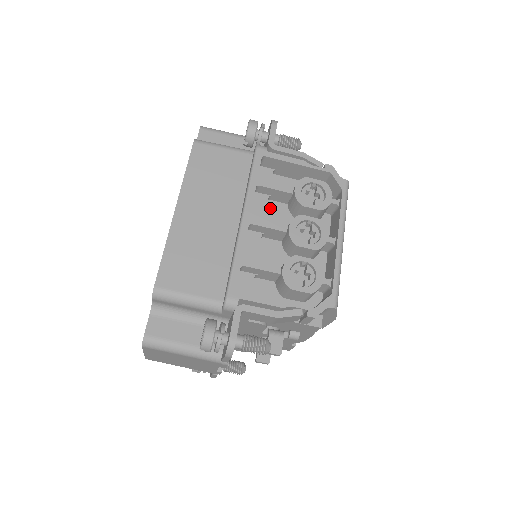
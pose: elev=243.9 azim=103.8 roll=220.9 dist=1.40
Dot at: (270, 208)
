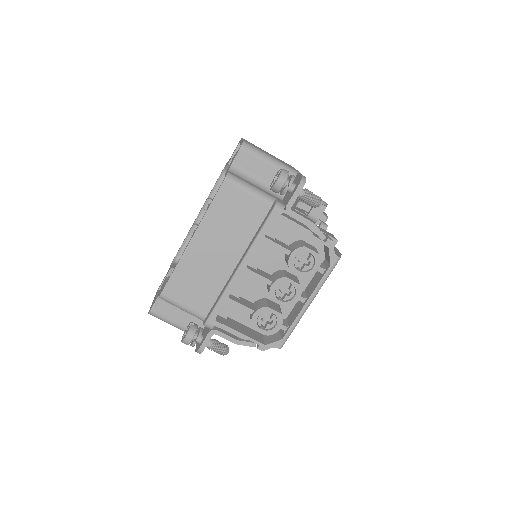
Dot at: (270, 251)
